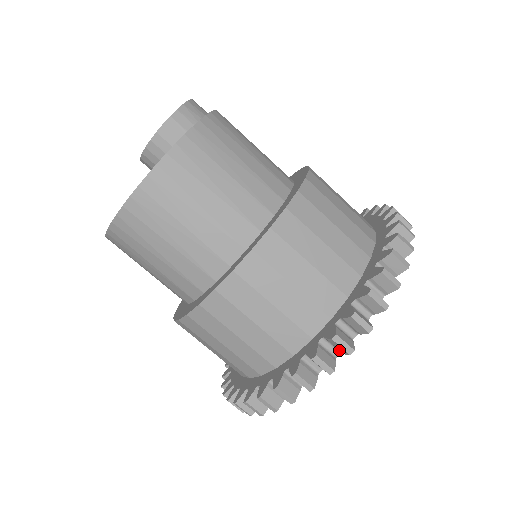
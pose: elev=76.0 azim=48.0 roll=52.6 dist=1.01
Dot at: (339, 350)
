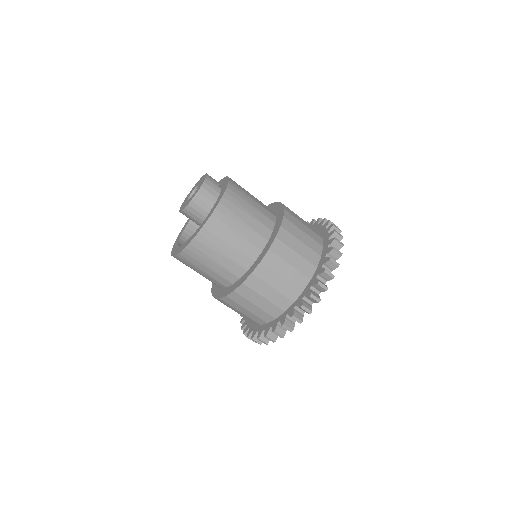
Dot at: (327, 279)
